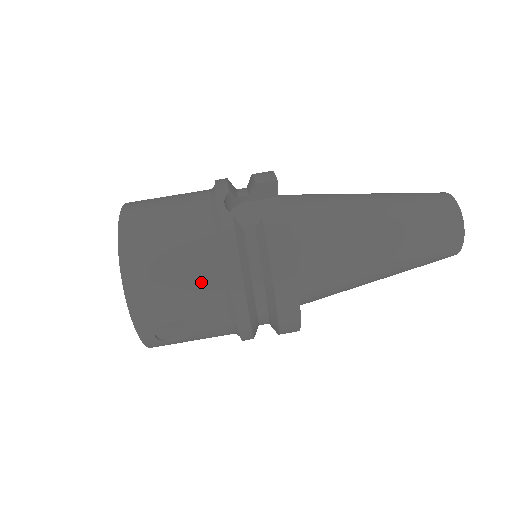
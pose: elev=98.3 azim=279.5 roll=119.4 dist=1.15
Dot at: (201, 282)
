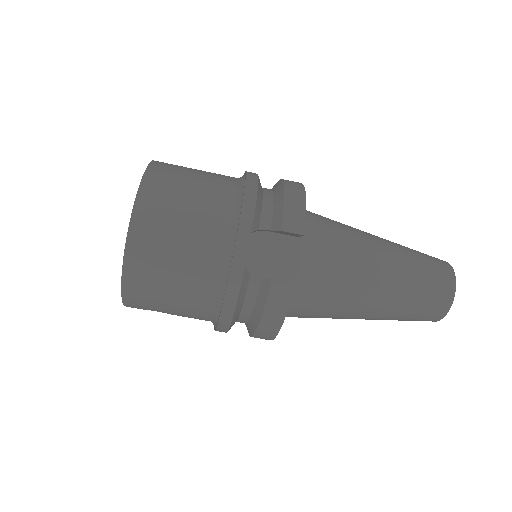
Dot at: (195, 303)
